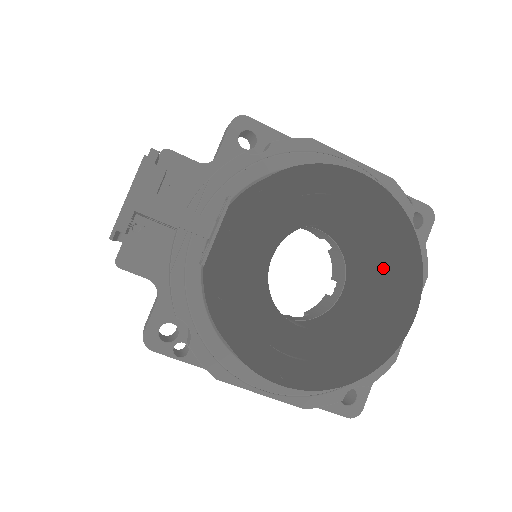
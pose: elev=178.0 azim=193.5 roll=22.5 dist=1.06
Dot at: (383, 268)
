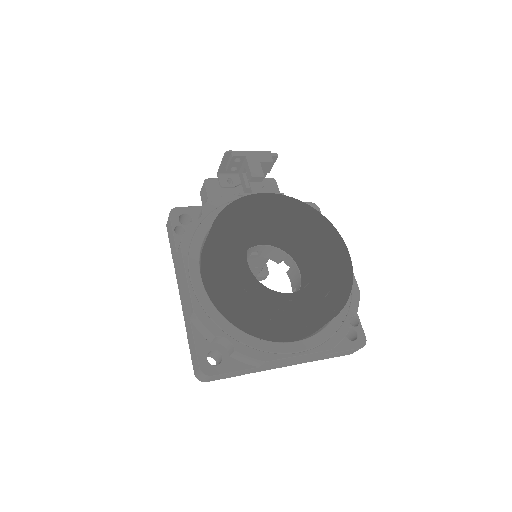
Dot at: (315, 295)
